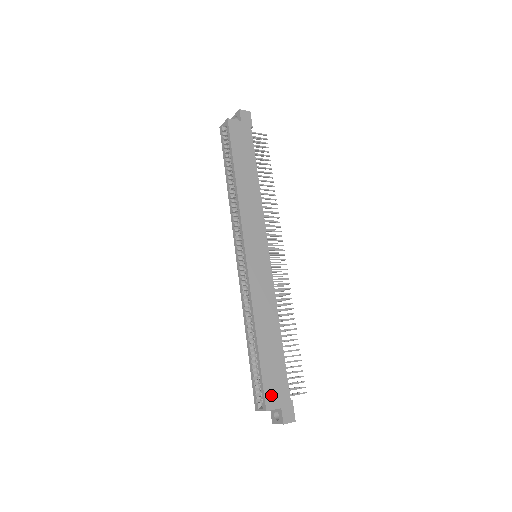
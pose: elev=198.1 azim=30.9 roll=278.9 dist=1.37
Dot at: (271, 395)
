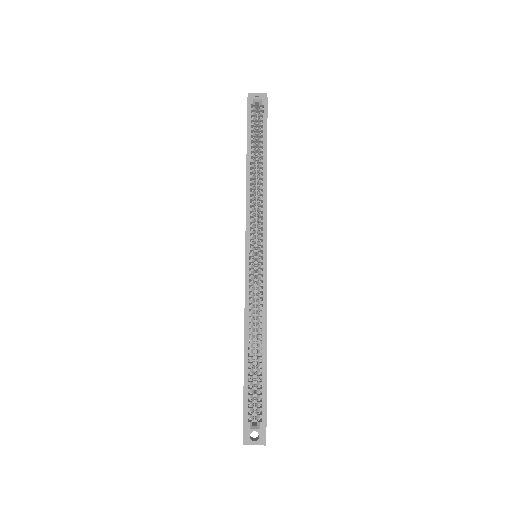
Dot at: occluded
